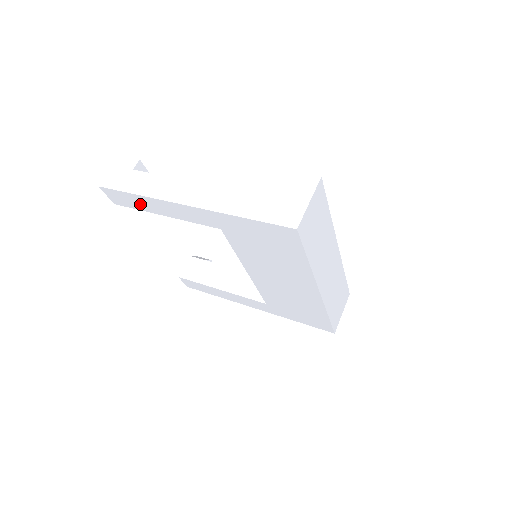
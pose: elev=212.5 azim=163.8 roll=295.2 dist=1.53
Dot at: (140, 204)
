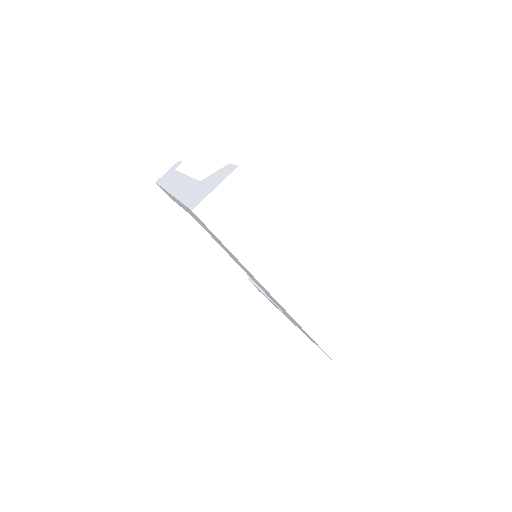
Dot at: occluded
